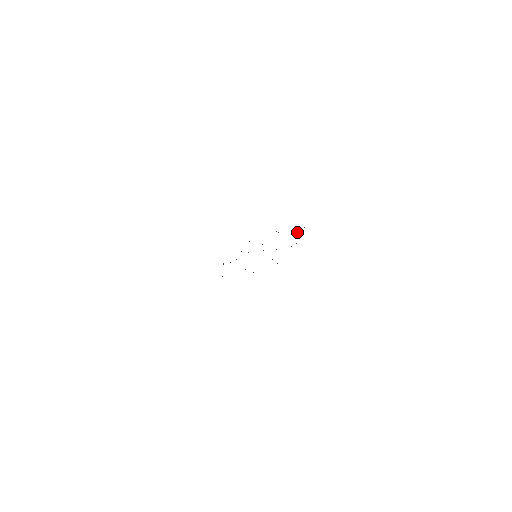
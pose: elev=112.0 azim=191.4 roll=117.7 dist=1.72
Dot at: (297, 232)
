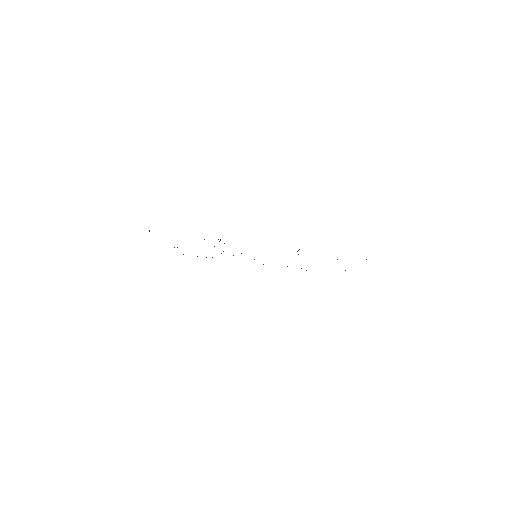
Dot at: occluded
